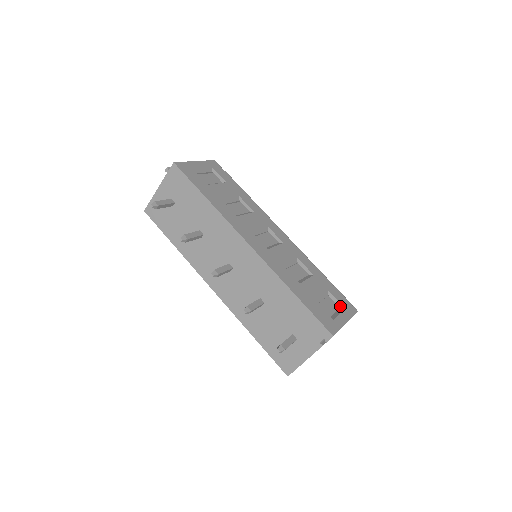
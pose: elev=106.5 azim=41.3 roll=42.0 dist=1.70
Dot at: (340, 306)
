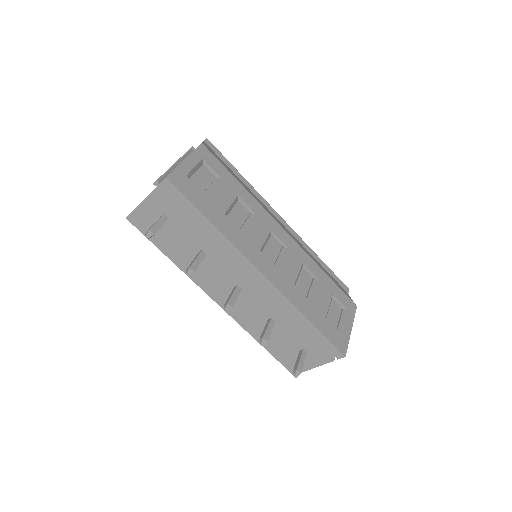
Dot at: (343, 308)
